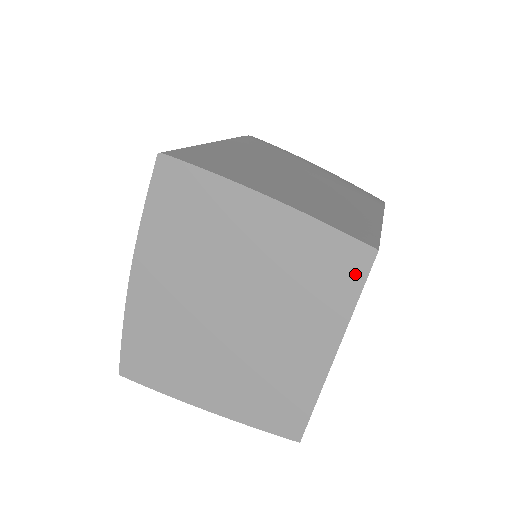
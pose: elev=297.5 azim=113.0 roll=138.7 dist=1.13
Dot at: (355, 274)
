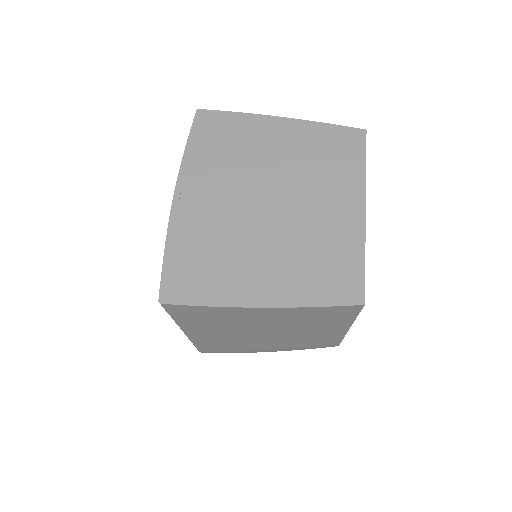
Dot at: (357, 147)
